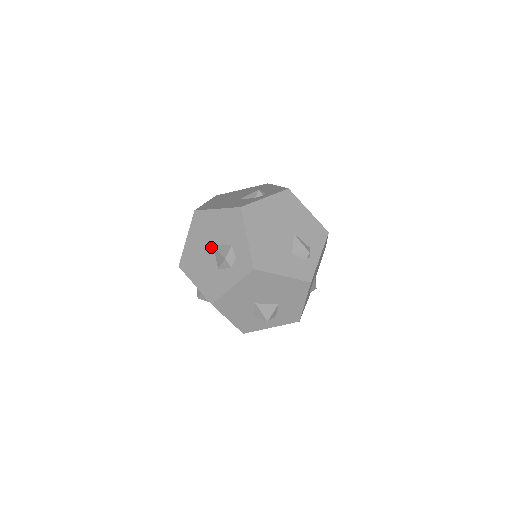
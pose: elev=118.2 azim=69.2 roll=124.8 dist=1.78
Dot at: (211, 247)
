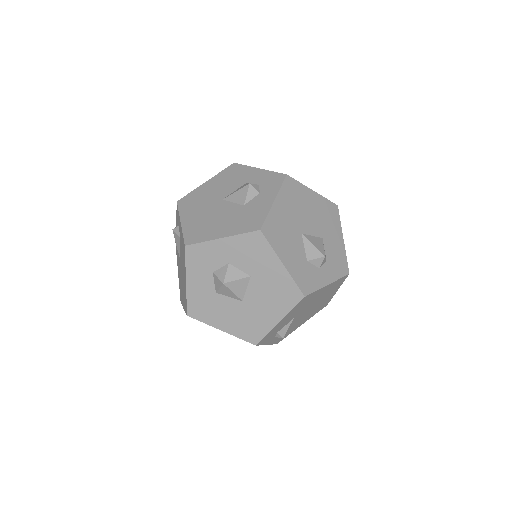
Dot at: (221, 202)
